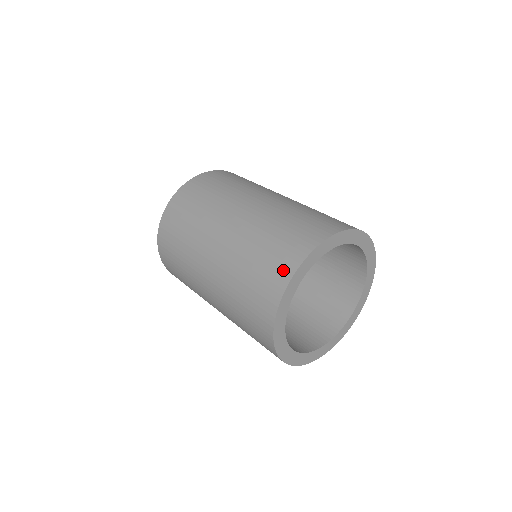
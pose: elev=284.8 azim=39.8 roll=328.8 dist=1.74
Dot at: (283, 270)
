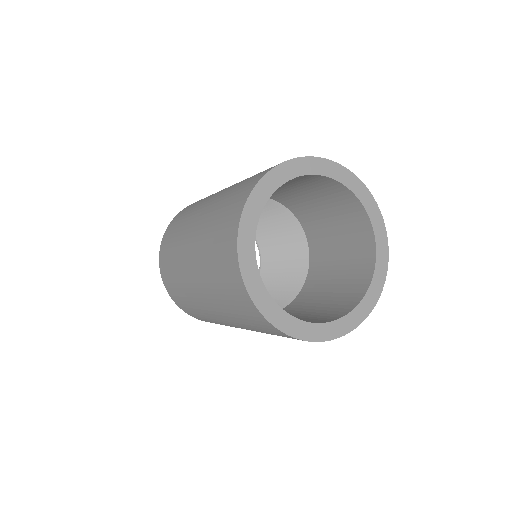
Dot at: (271, 167)
